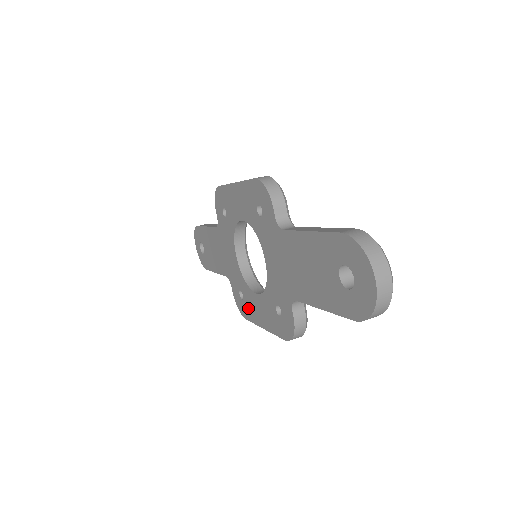
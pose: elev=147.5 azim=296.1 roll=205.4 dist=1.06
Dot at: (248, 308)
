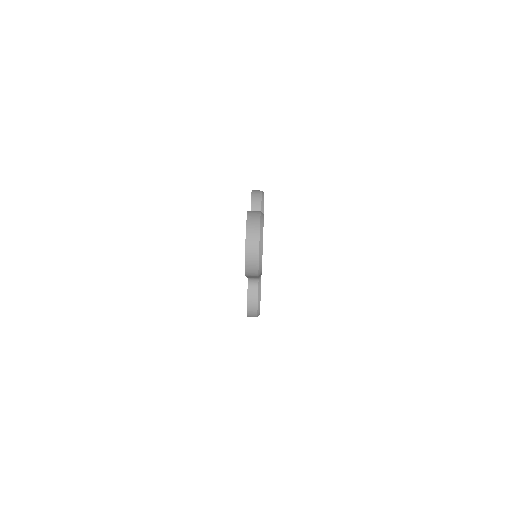
Dot at: occluded
